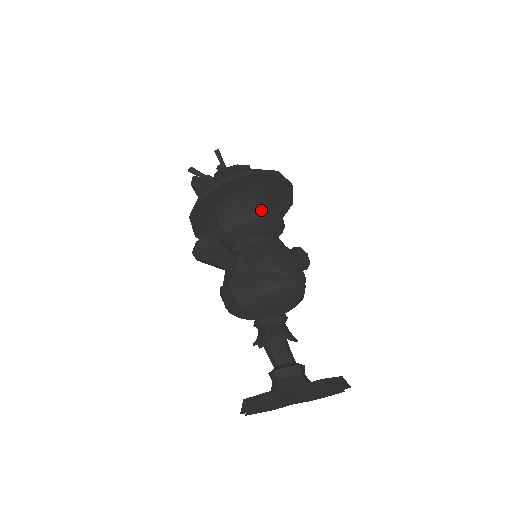
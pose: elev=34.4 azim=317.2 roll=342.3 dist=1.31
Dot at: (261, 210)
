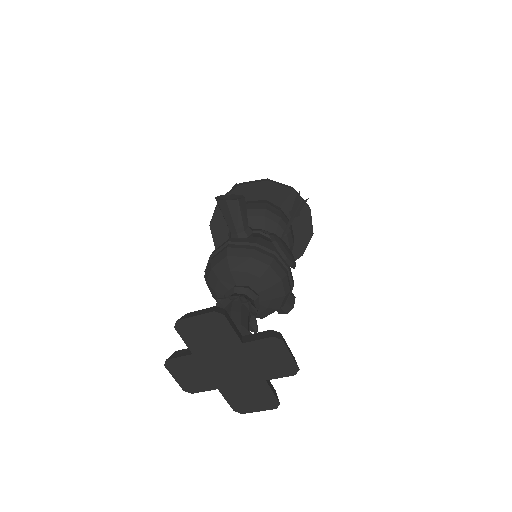
Dot at: (283, 219)
